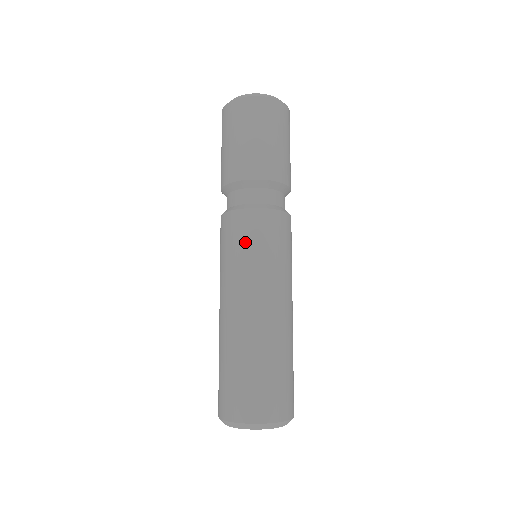
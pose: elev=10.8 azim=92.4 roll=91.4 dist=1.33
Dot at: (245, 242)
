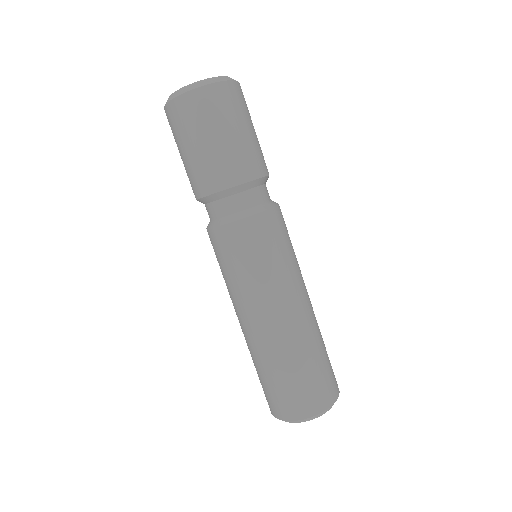
Dot at: (218, 262)
